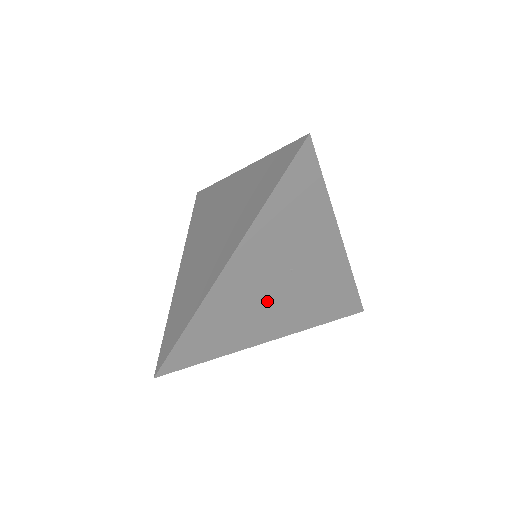
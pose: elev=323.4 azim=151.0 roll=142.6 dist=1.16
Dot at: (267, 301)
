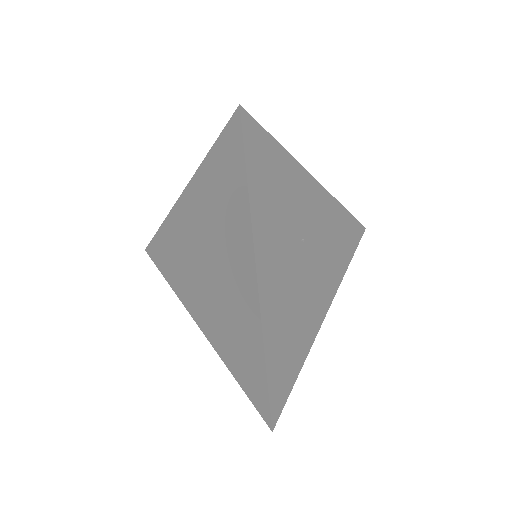
Dot at: (303, 283)
